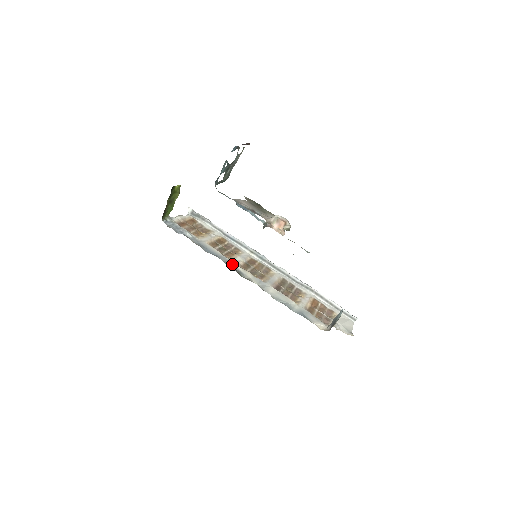
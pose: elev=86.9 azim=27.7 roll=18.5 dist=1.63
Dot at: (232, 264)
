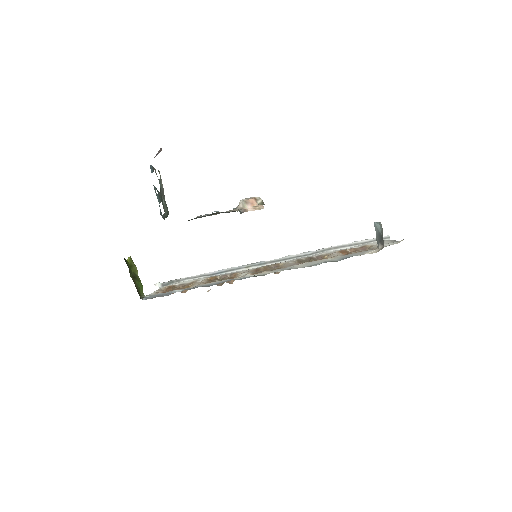
Dot at: (243, 278)
